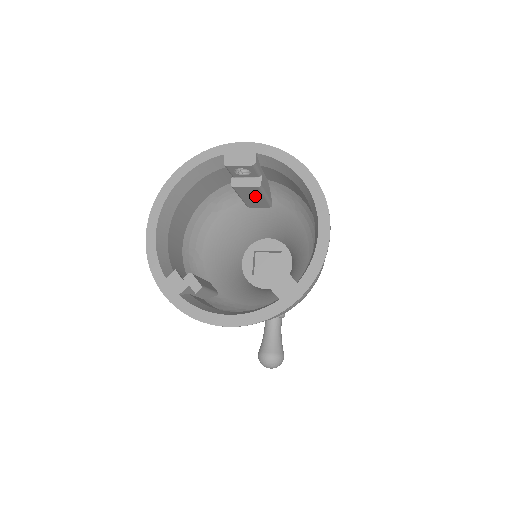
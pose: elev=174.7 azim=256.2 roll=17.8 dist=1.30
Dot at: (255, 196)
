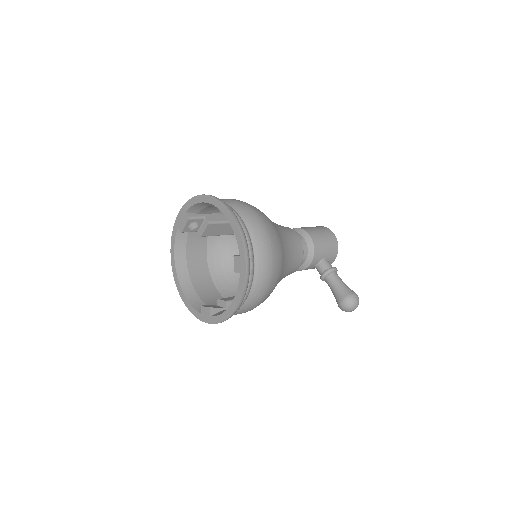
Dot at: (220, 228)
